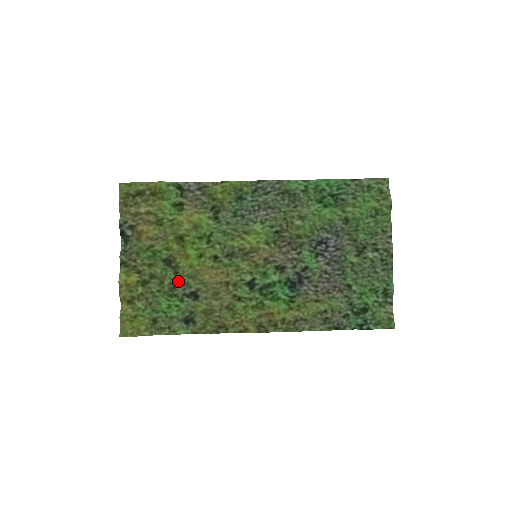
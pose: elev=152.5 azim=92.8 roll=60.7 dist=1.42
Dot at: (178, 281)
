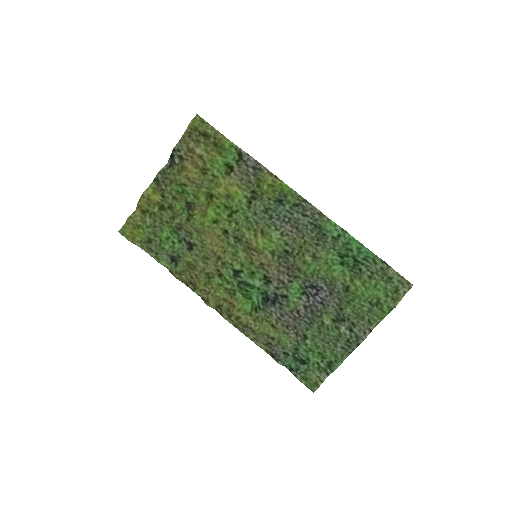
Dot at: (186, 226)
